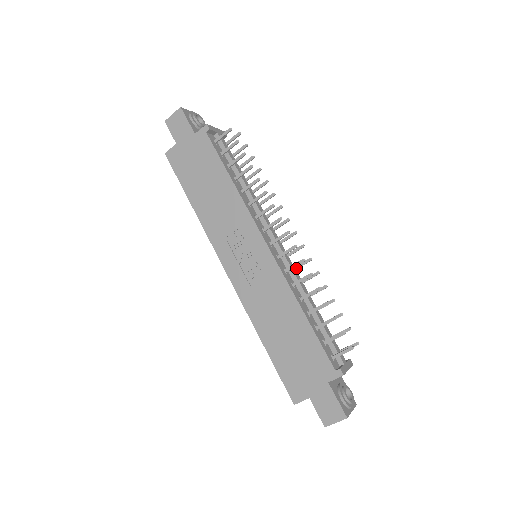
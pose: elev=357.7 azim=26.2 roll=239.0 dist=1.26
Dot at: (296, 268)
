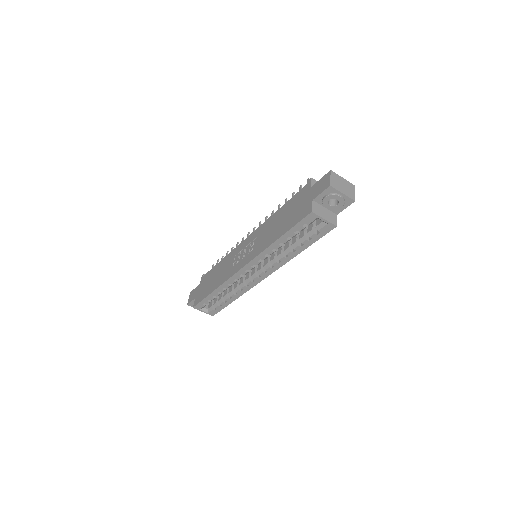
Dot at: occluded
